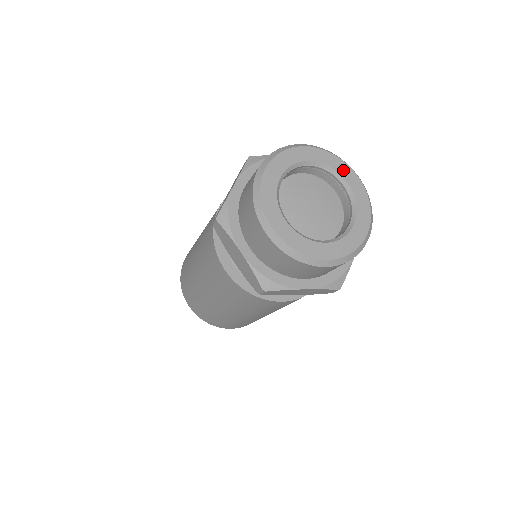
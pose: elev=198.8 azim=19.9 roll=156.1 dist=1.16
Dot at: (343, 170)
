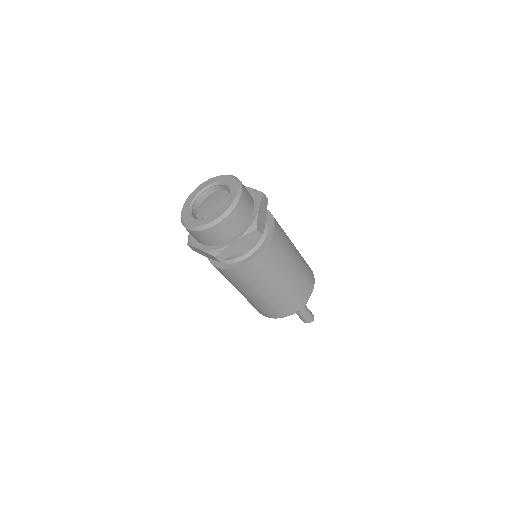
Dot at: (233, 188)
